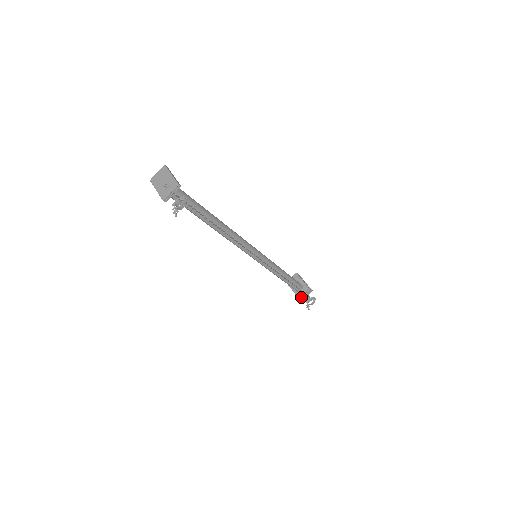
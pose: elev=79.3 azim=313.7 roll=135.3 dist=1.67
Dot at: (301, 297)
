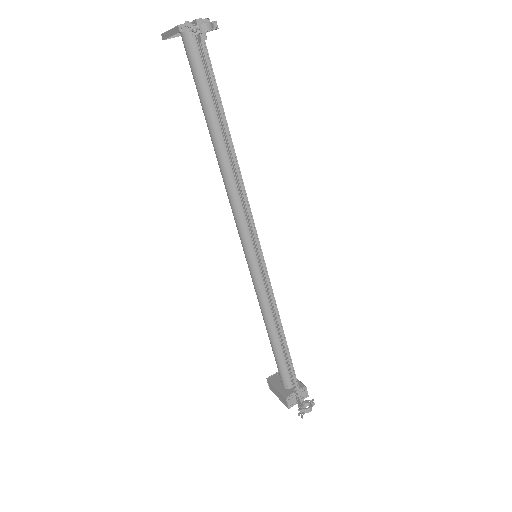
Dot at: (290, 399)
